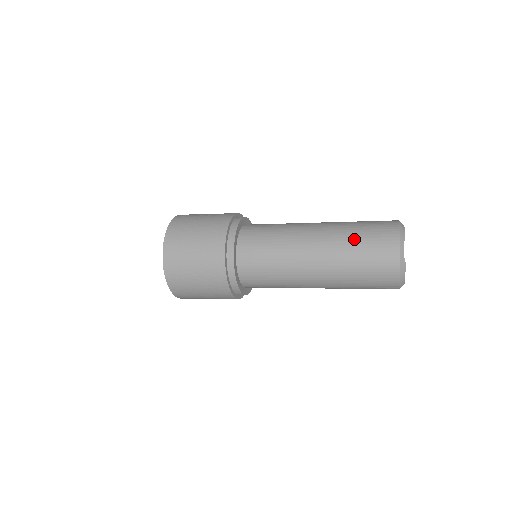
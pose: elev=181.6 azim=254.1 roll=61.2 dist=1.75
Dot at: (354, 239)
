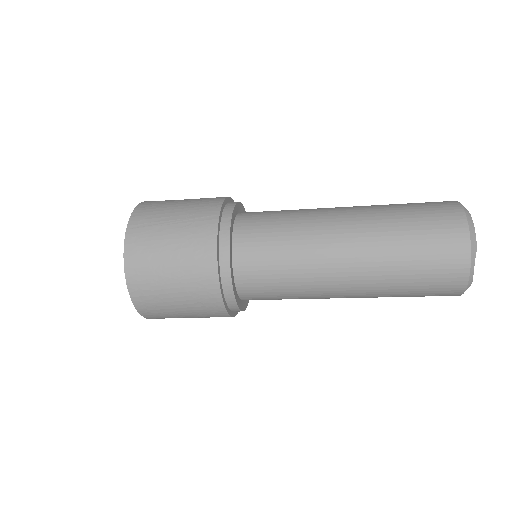
Dot at: (405, 258)
